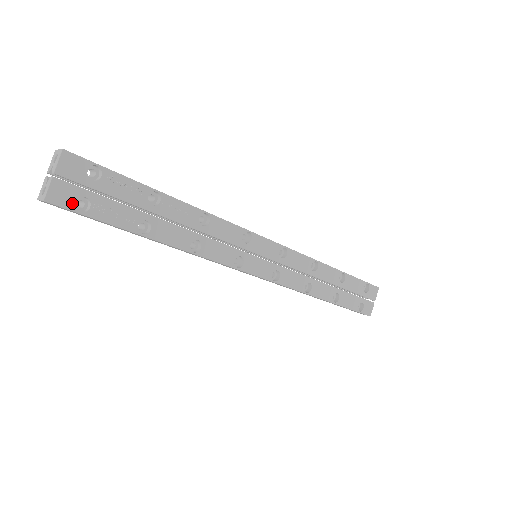
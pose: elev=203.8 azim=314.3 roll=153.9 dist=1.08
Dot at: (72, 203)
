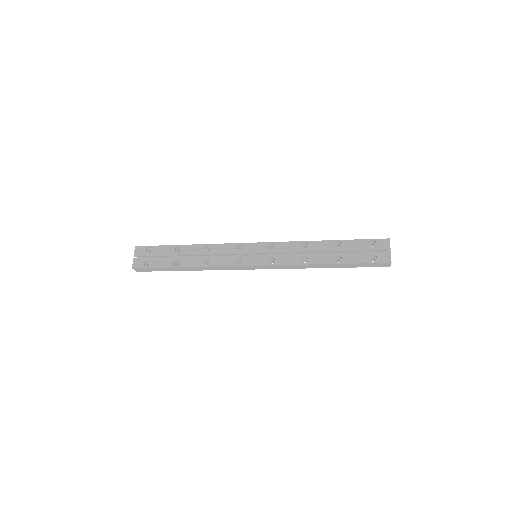
Dot at: (143, 265)
